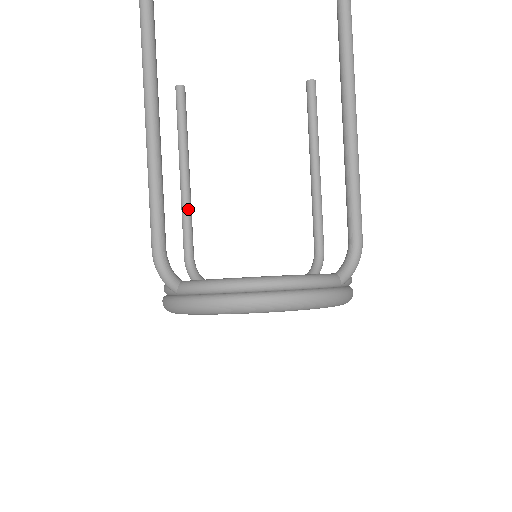
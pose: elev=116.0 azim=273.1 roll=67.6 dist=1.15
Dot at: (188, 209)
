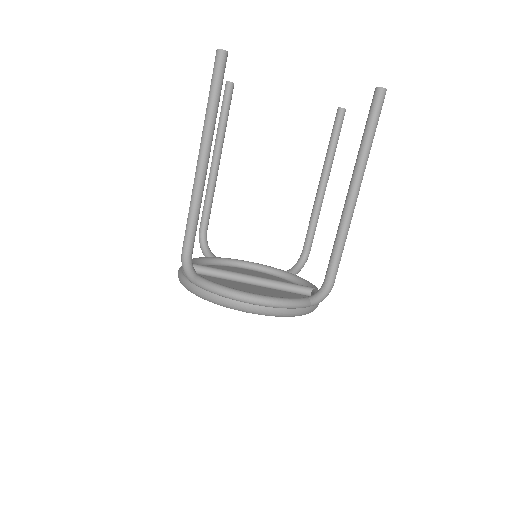
Dot at: (212, 192)
